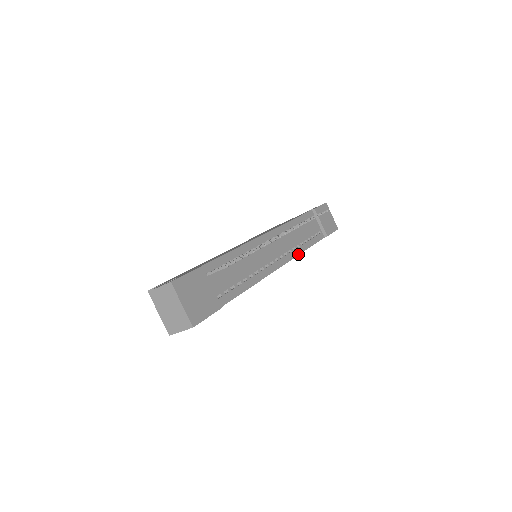
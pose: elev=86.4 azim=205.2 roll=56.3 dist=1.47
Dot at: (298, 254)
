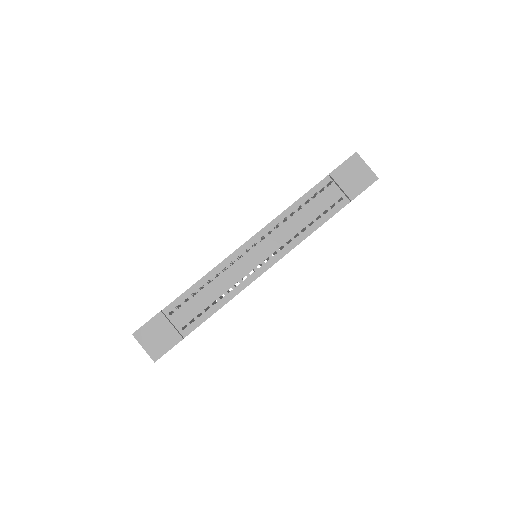
Dot at: (296, 245)
